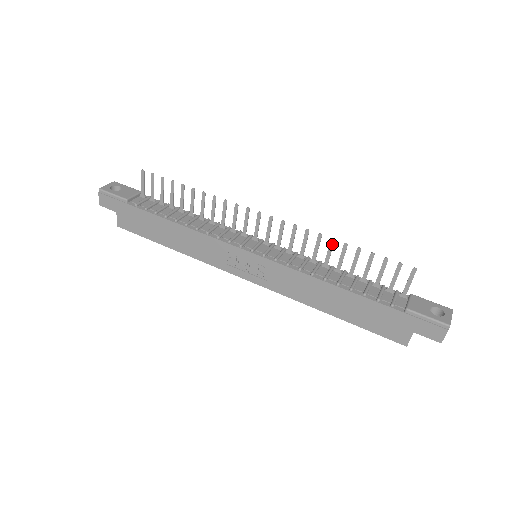
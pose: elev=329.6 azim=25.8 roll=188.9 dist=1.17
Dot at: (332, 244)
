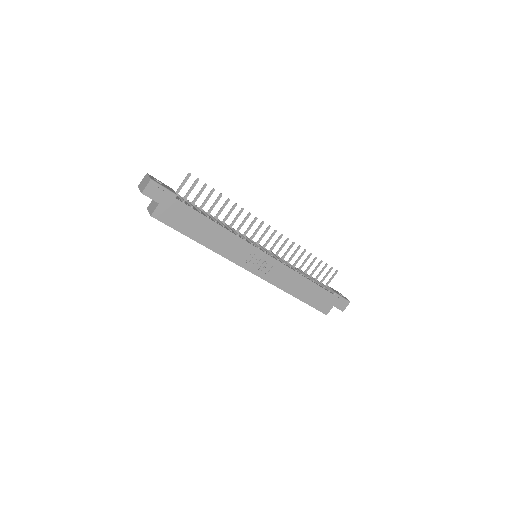
Dot at: occluded
